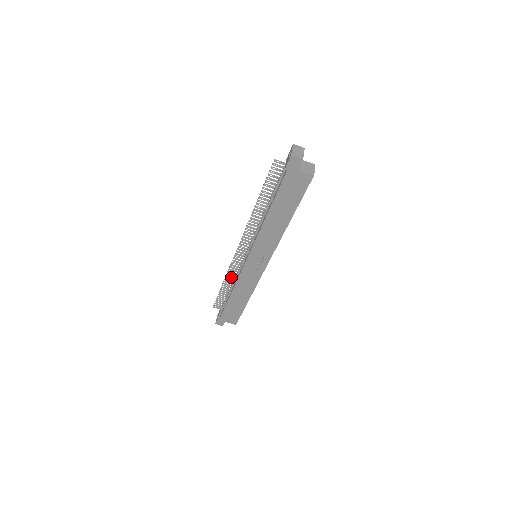
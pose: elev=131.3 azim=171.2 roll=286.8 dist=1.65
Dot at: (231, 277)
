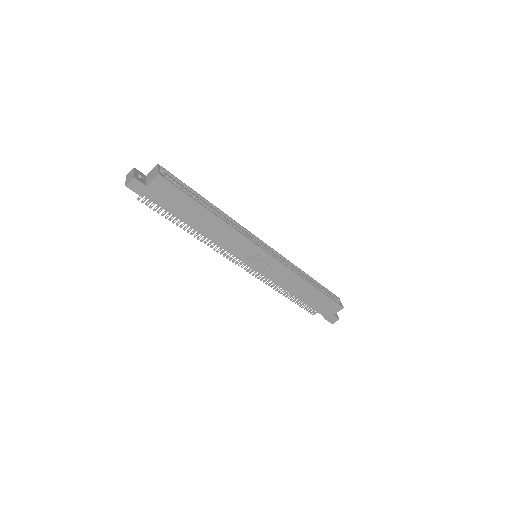
Dot at: occluded
